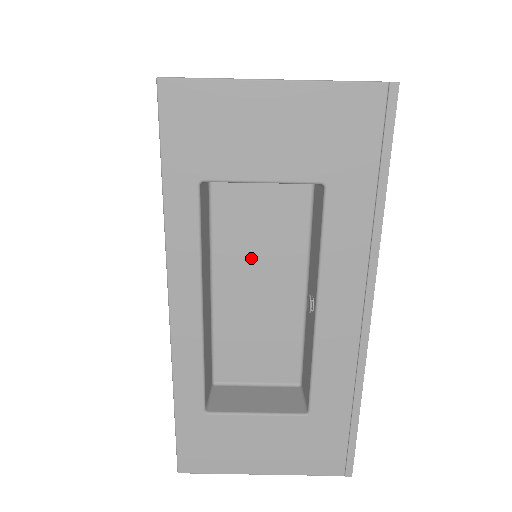
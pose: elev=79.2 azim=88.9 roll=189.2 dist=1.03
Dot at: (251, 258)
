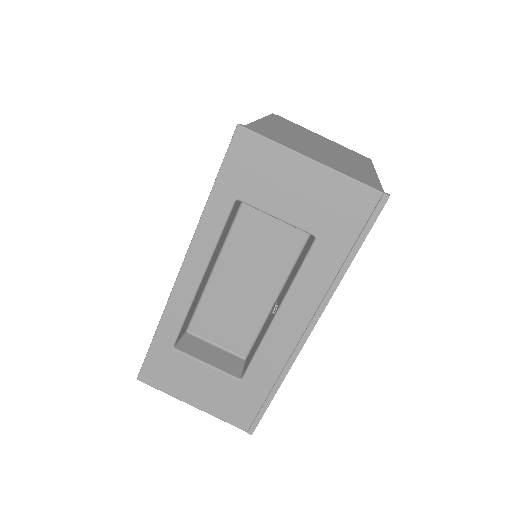
Dot at: (249, 260)
